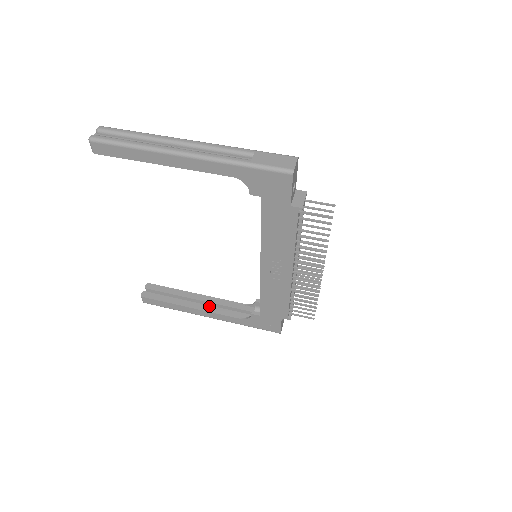
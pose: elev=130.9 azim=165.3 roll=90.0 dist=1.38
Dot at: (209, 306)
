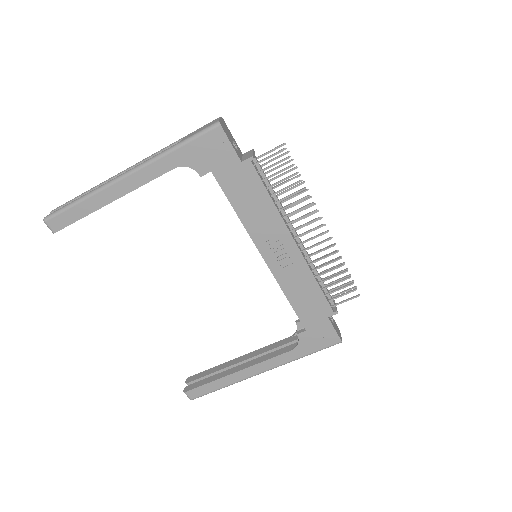
Dot at: (255, 359)
